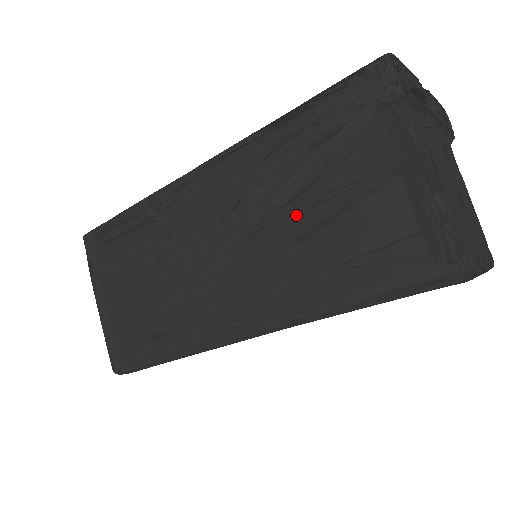
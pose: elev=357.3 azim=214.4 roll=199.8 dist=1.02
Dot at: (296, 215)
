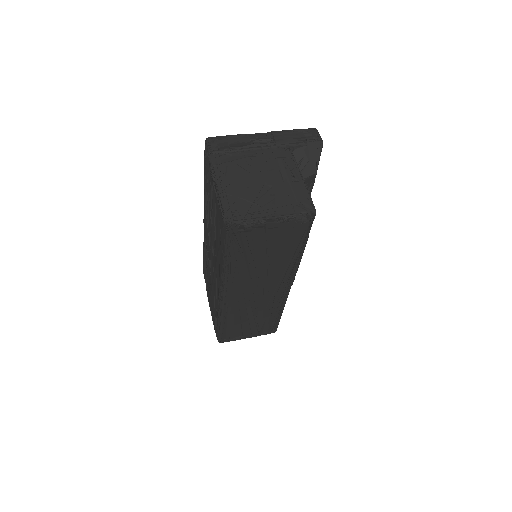
Dot at: (213, 225)
